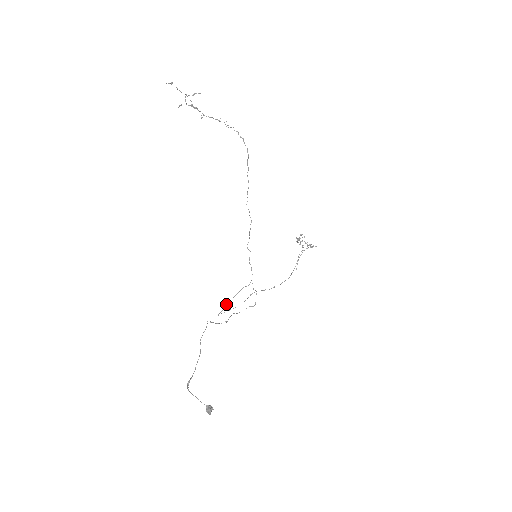
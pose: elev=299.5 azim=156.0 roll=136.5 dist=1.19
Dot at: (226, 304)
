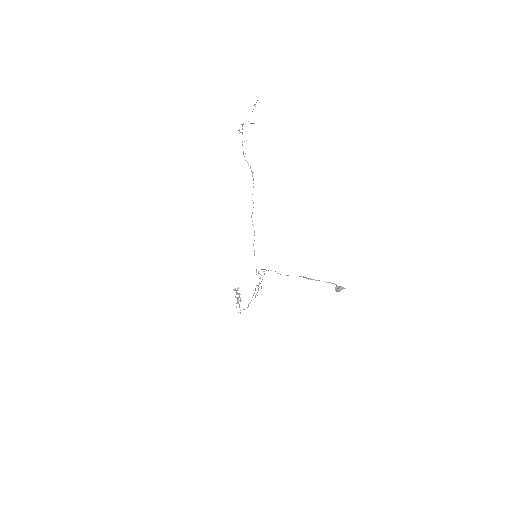
Dot at: occluded
